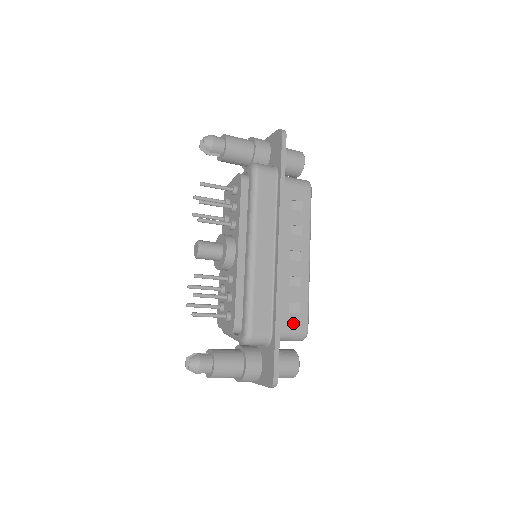
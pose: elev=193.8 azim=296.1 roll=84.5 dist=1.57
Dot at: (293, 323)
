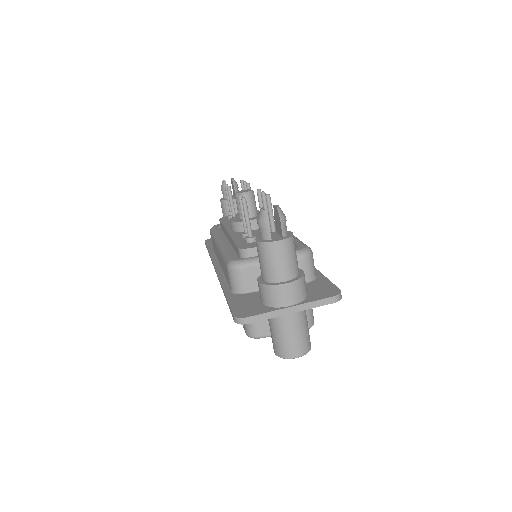
Dot at: occluded
